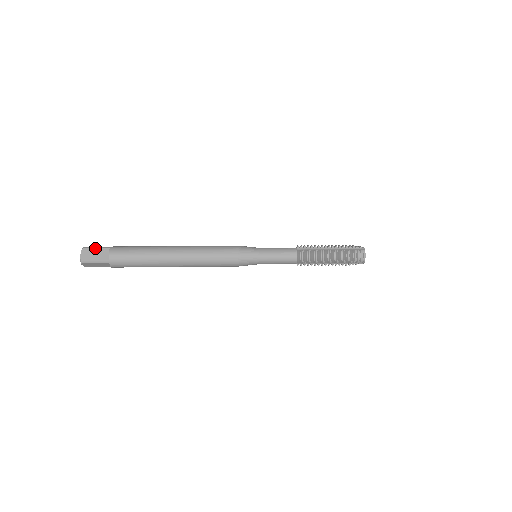
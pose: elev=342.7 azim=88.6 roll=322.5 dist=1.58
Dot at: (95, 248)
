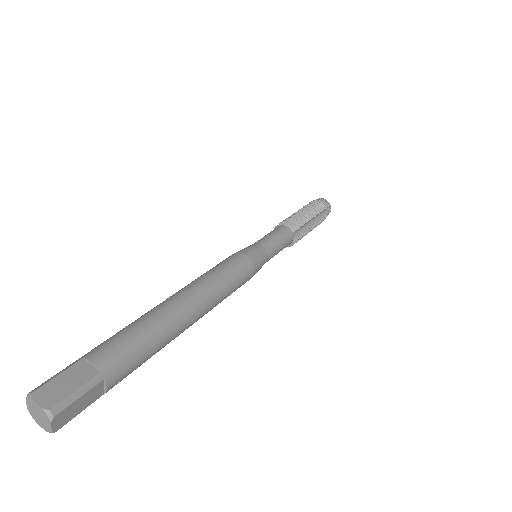
Dot at: (78, 399)
